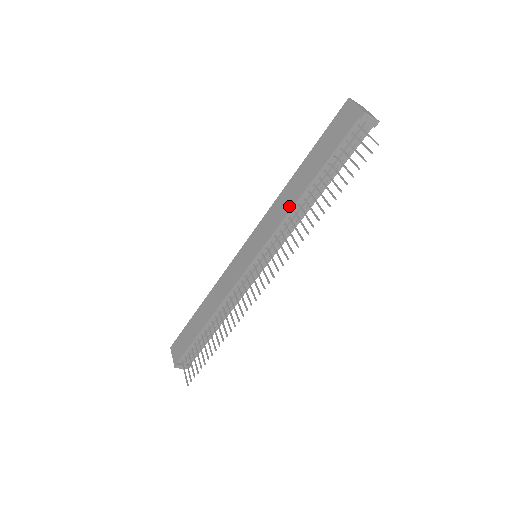
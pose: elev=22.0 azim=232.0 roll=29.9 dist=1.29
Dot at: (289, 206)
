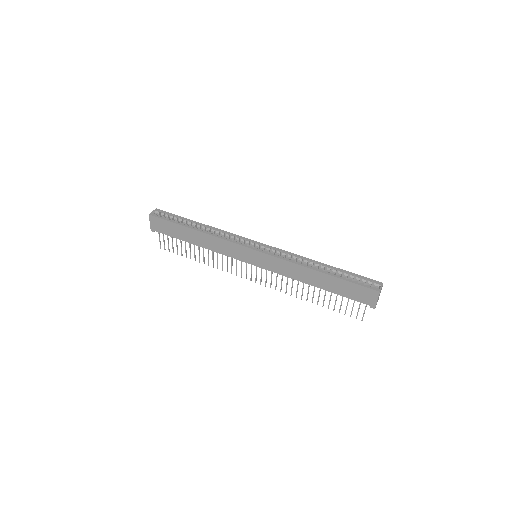
Dot at: (298, 279)
